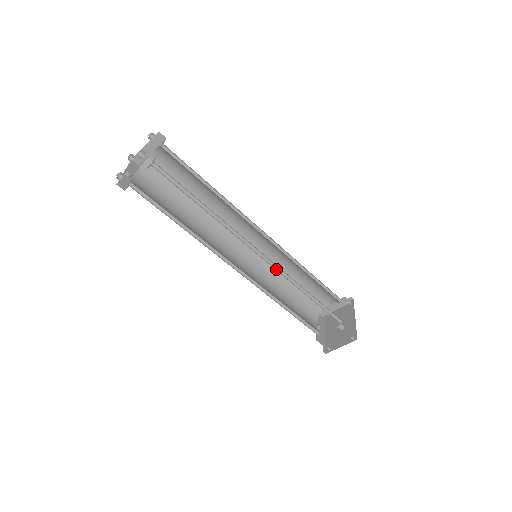
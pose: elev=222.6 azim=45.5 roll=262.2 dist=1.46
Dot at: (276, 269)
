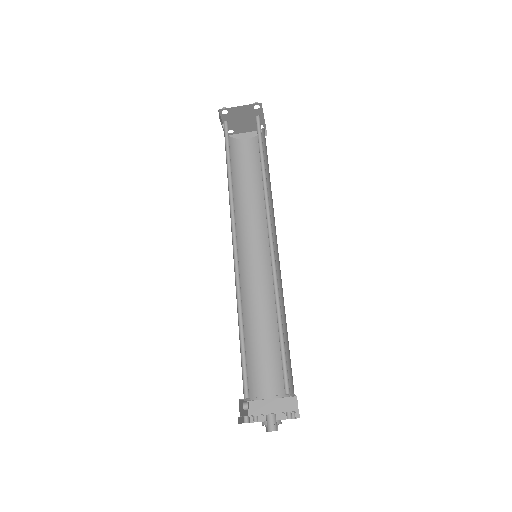
Dot at: occluded
